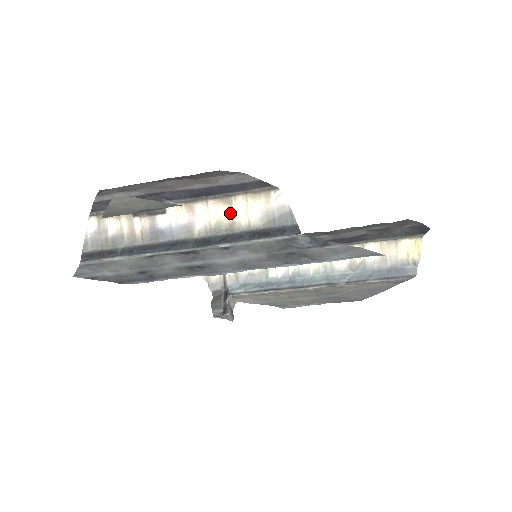
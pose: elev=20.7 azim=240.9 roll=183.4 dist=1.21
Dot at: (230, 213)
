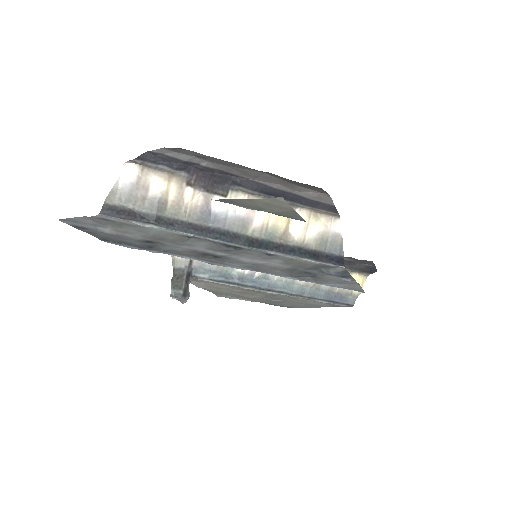
Dot at: (289, 222)
